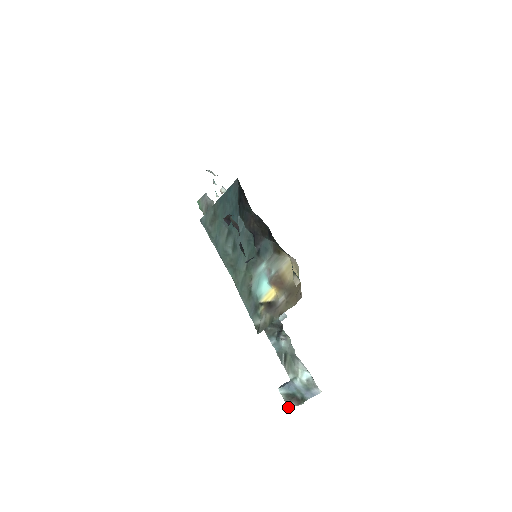
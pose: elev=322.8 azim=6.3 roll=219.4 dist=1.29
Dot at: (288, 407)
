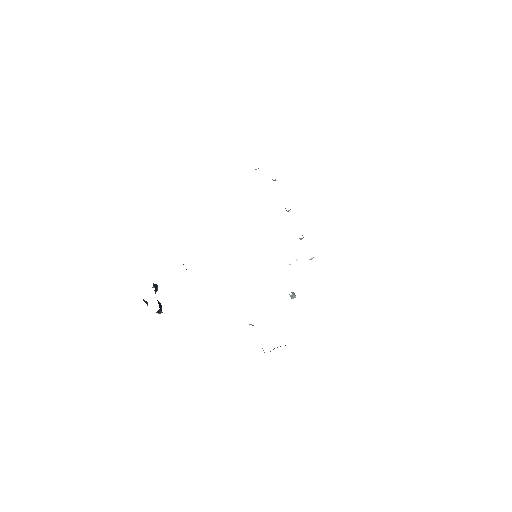
Dot at: occluded
